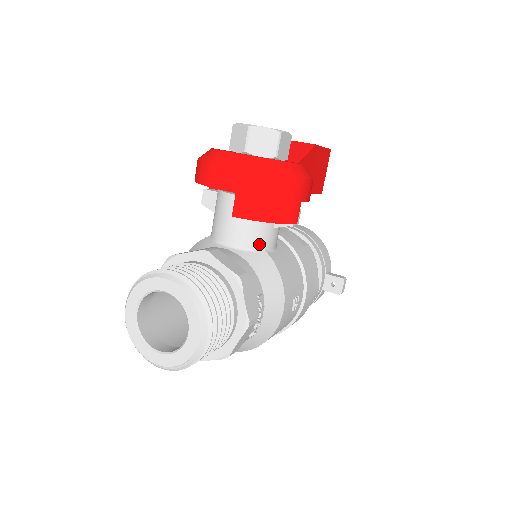
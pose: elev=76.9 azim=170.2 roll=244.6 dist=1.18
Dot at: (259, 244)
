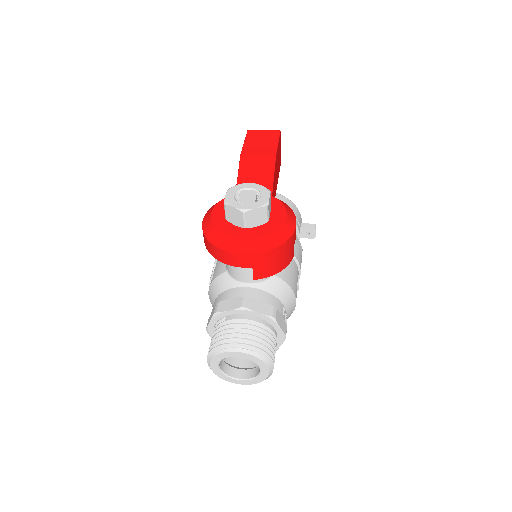
Dot at: occluded
